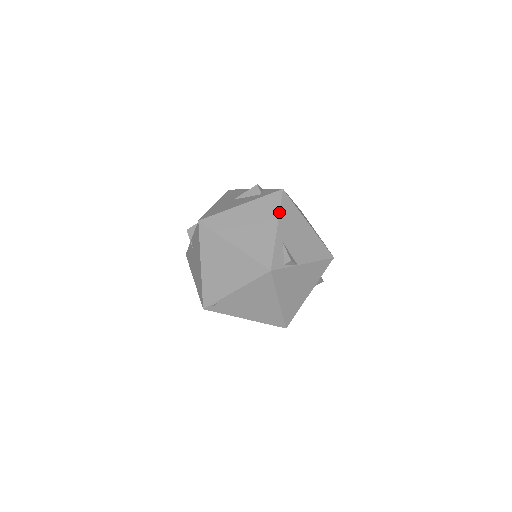
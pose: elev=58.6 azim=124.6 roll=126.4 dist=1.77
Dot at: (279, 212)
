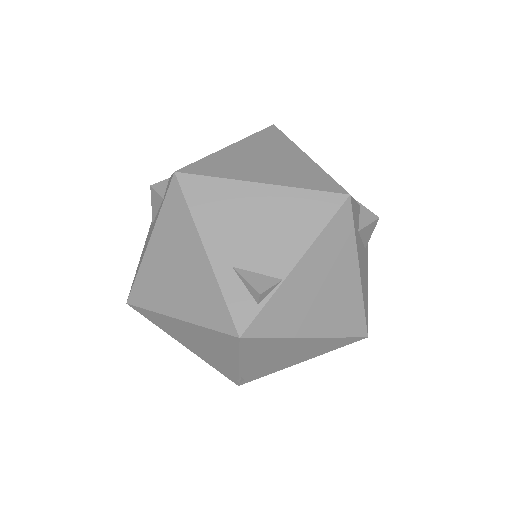
Dot at: (192, 220)
